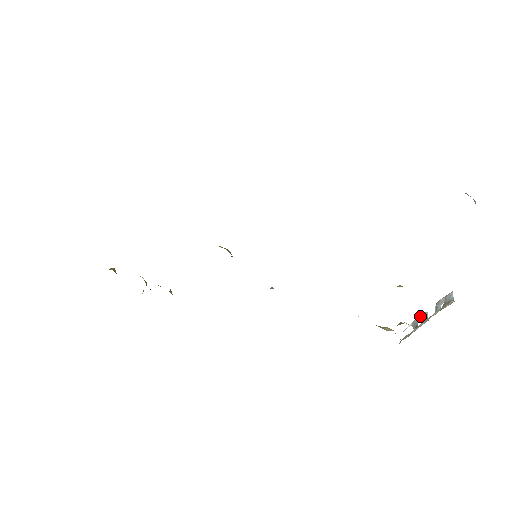
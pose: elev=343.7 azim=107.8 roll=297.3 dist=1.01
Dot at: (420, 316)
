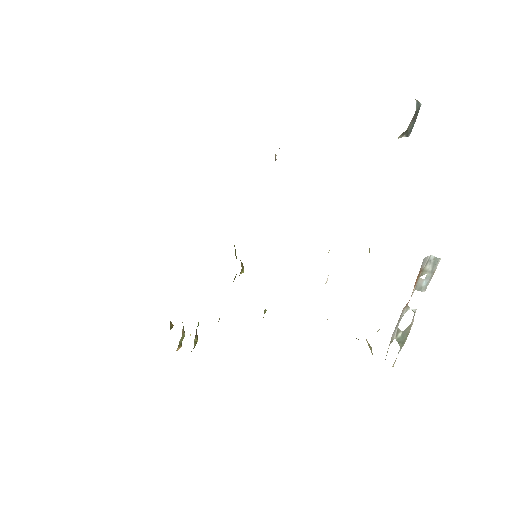
Dot at: (410, 325)
